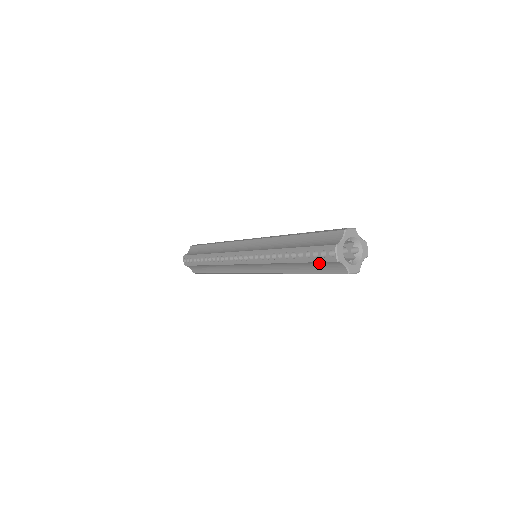
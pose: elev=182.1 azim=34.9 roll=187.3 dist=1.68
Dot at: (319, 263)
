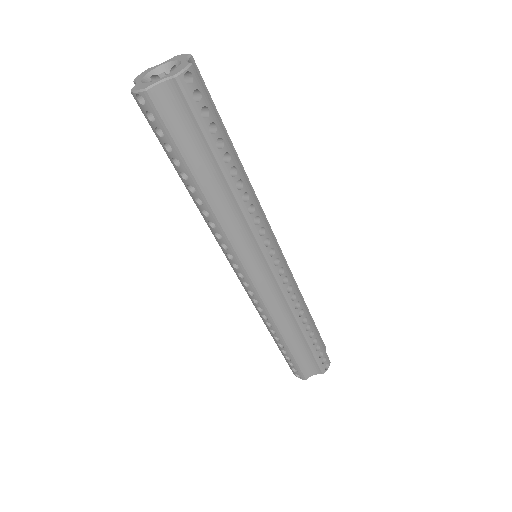
Dot at: (176, 131)
